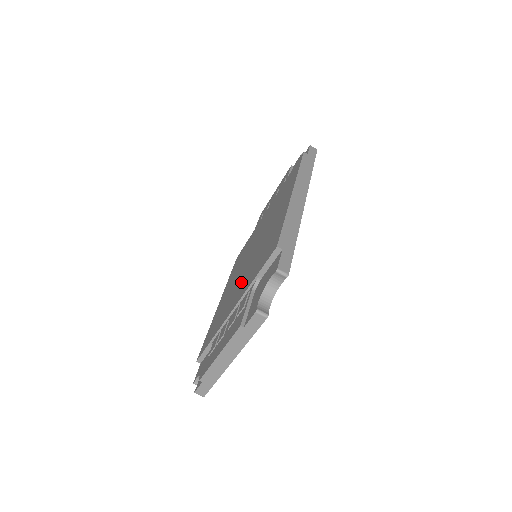
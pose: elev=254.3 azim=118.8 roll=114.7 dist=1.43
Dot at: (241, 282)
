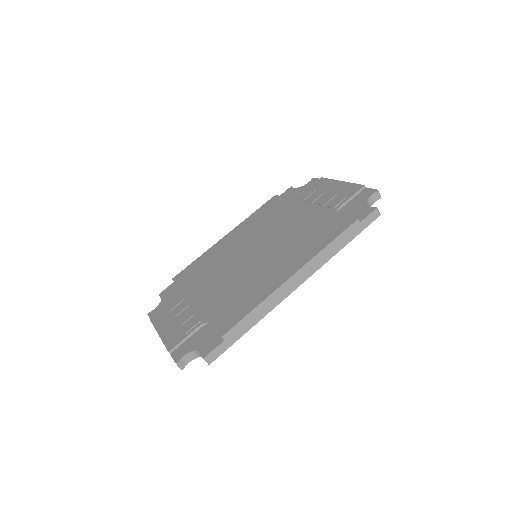
Dot at: (221, 279)
